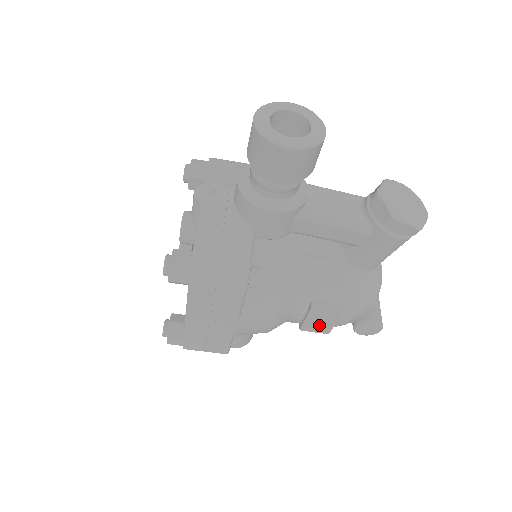
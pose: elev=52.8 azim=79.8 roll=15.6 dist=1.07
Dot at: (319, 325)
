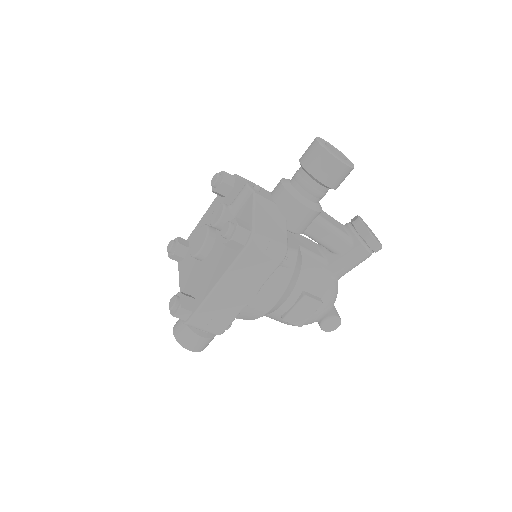
Dot at: (299, 316)
